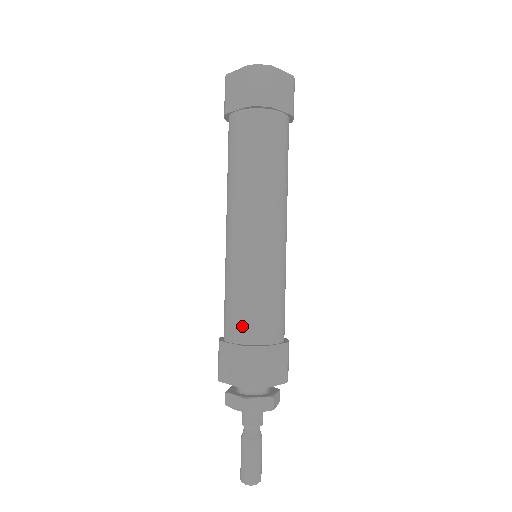
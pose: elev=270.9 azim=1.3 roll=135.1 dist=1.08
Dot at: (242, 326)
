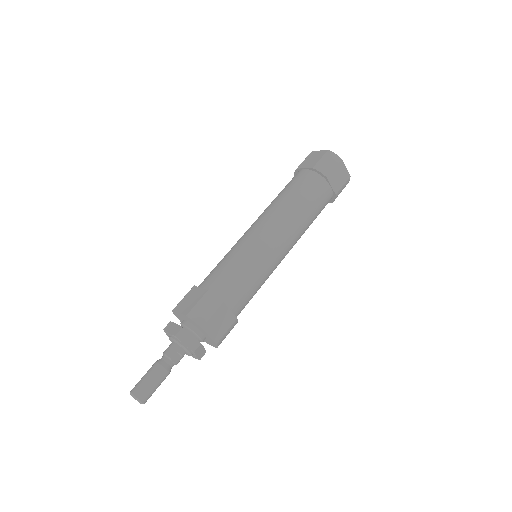
Dot at: (217, 281)
